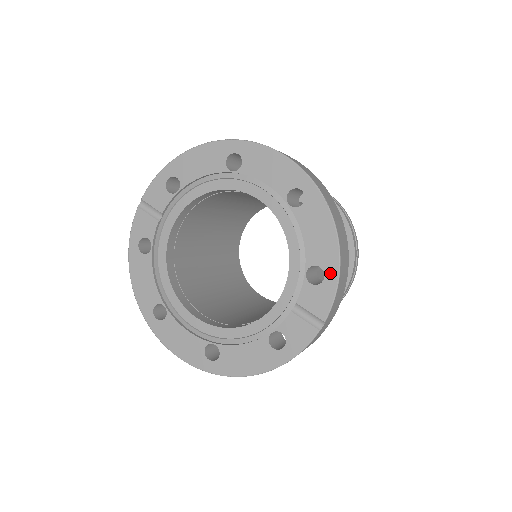
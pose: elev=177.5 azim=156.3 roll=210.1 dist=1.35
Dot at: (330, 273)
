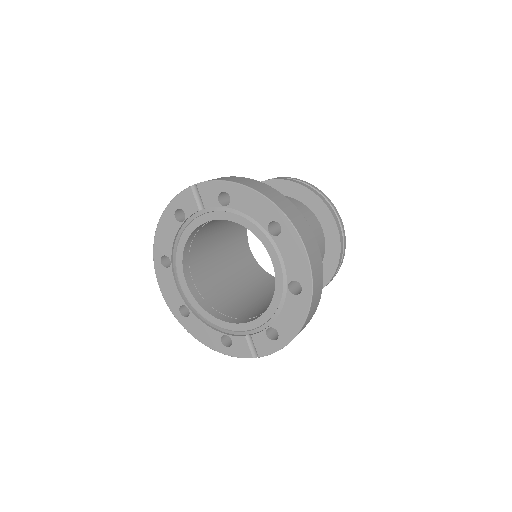
Dot at: (281, 341)
